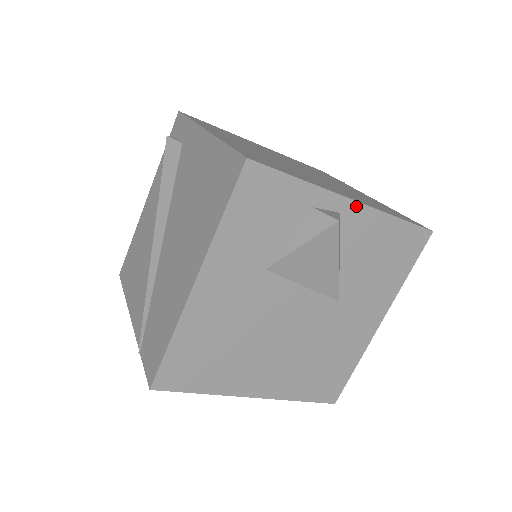
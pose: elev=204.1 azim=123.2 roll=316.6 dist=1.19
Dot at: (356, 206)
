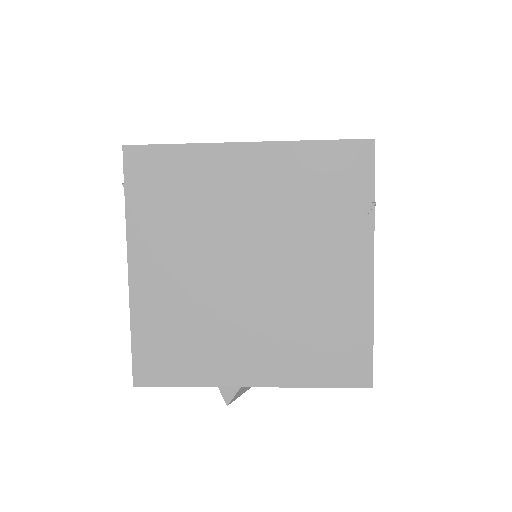
Dot at: (258, 385)
